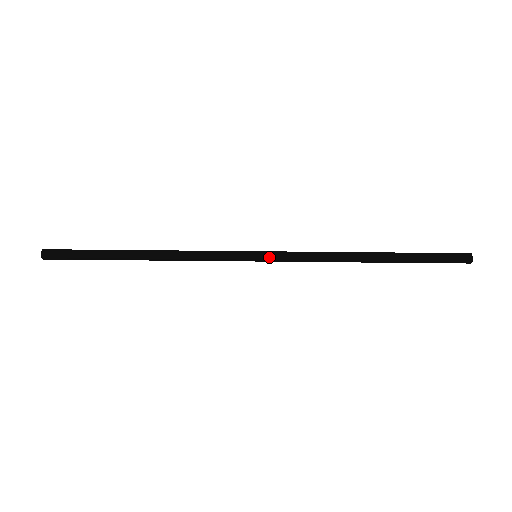
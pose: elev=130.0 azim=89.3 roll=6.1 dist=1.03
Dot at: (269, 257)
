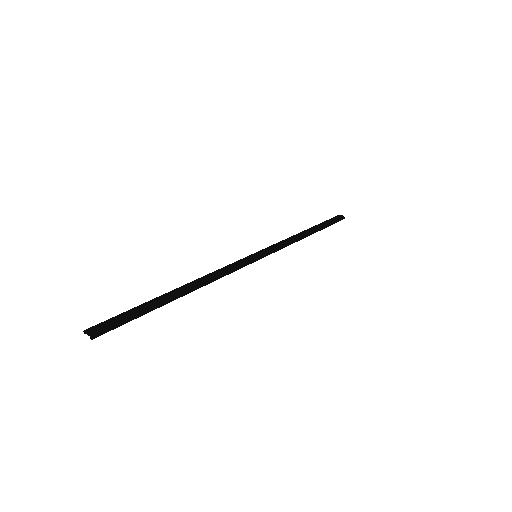
Dot at: (264, 252)
